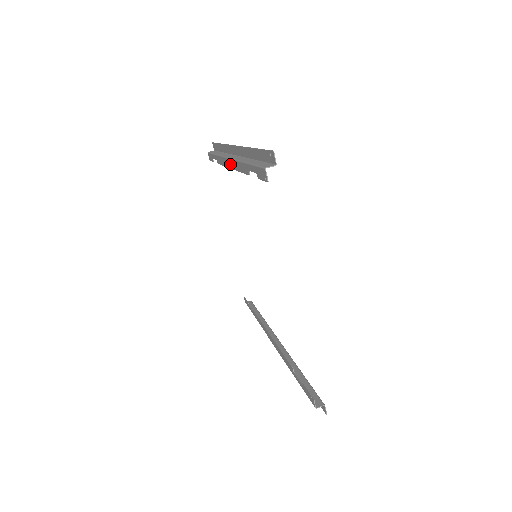
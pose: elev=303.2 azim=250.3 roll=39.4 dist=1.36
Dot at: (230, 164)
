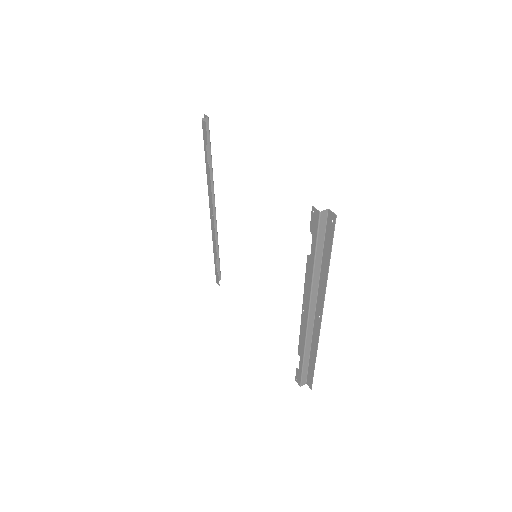
Dot at: (211, 213)
